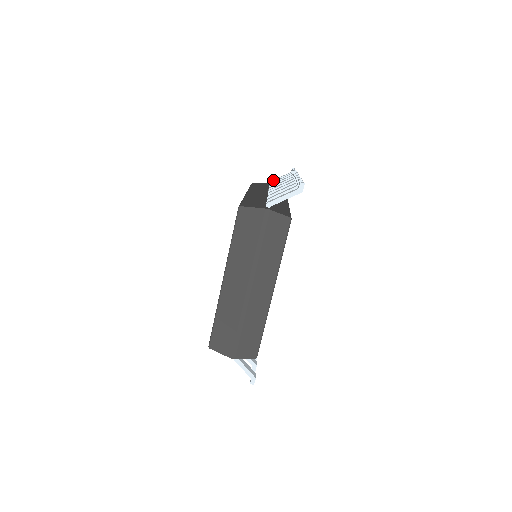
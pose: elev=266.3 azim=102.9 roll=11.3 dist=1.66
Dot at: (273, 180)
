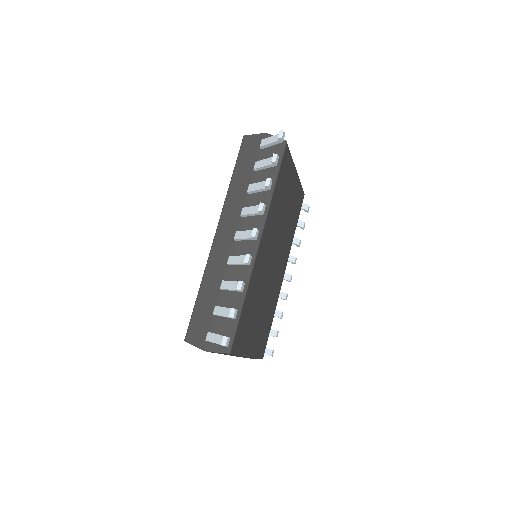
Dot at: occluded
